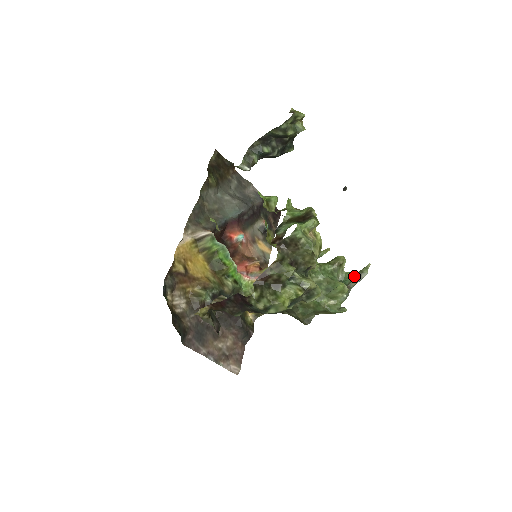
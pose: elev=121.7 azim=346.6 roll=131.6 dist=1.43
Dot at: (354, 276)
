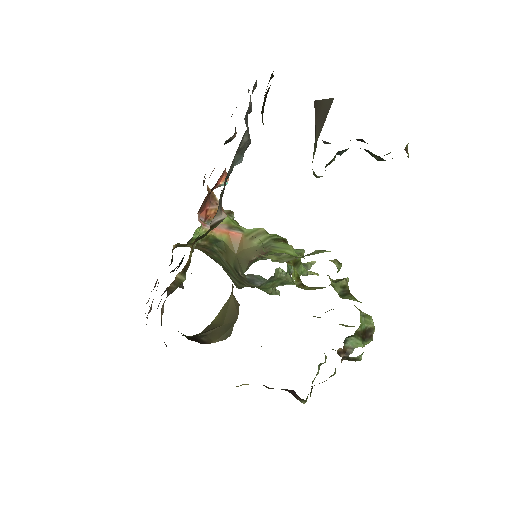
Dot at: occluded
